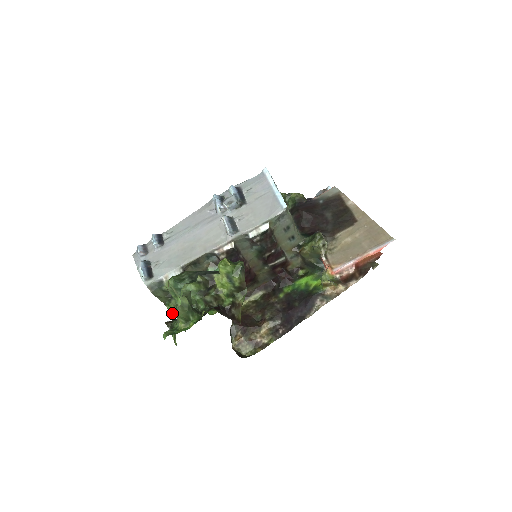
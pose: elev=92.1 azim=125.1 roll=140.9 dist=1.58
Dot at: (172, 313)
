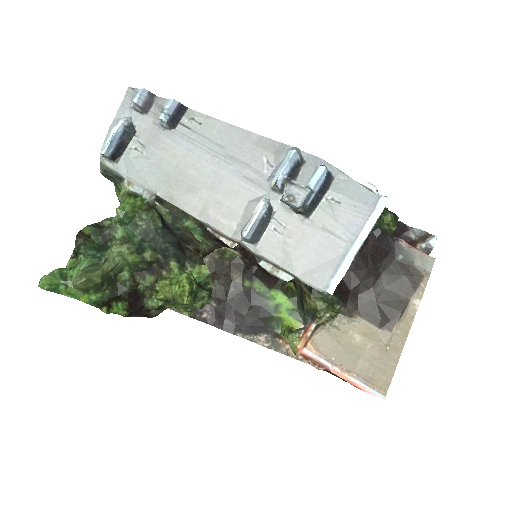
Dot at: occluded
